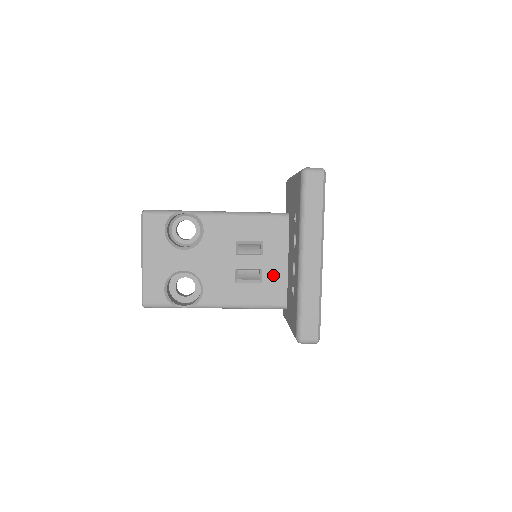
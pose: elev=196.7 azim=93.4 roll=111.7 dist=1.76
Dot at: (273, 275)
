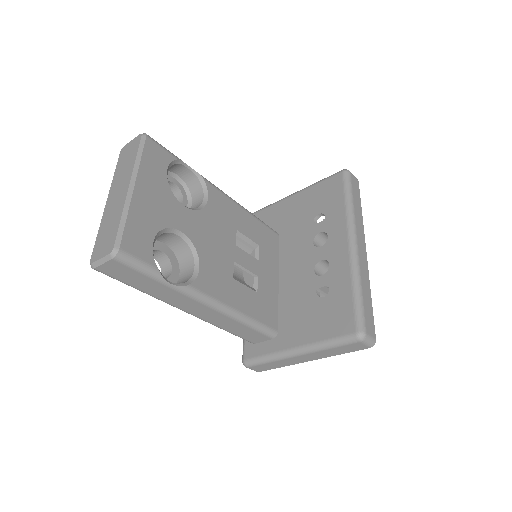
Dot at: (267, 288)
